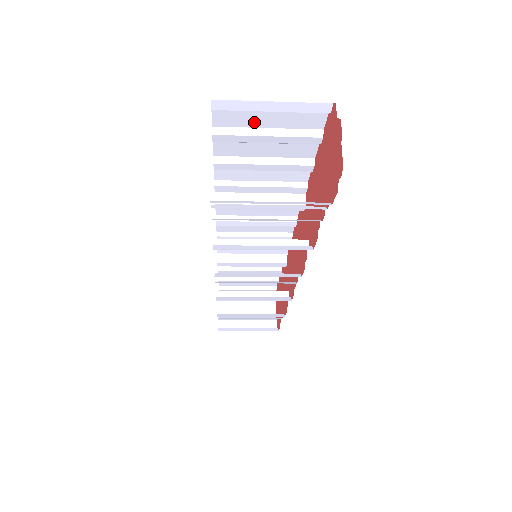
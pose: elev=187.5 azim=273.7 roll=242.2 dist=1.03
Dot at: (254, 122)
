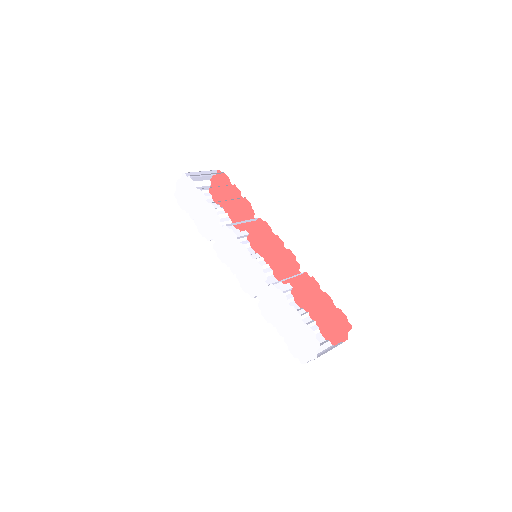
Dot at: occluded
